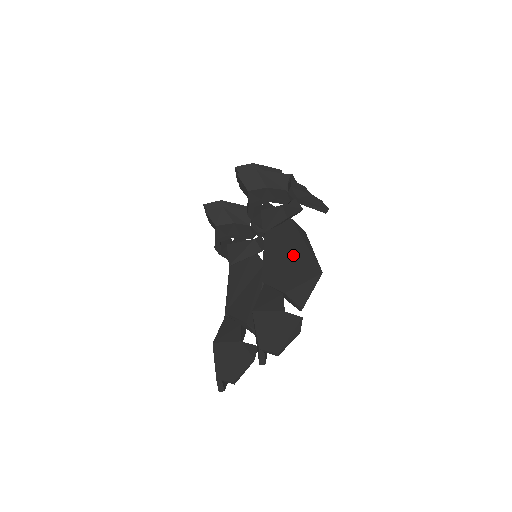
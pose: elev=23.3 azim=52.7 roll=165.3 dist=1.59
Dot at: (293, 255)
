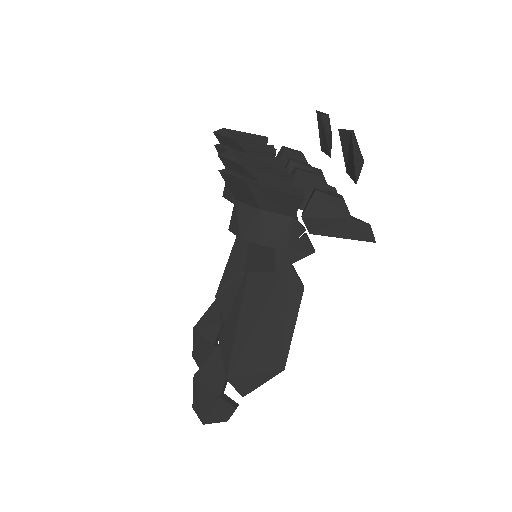
Dot at: (260, 331)
